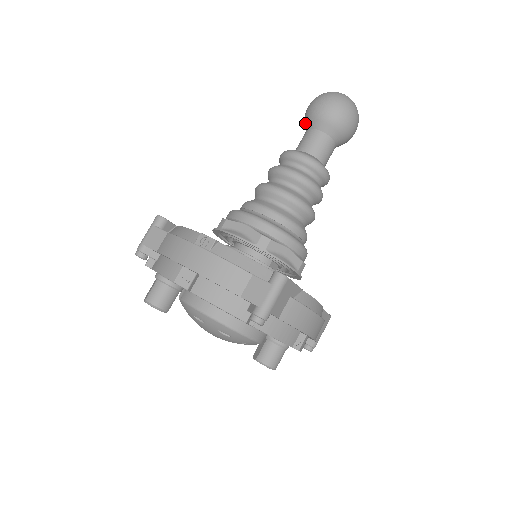
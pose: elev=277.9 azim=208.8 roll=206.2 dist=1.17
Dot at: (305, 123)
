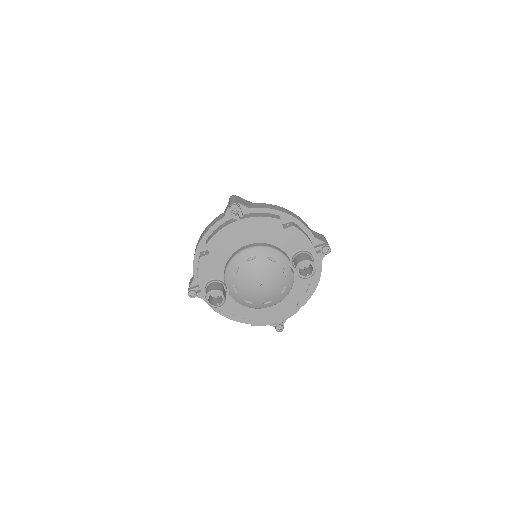
Dot at: occluded
